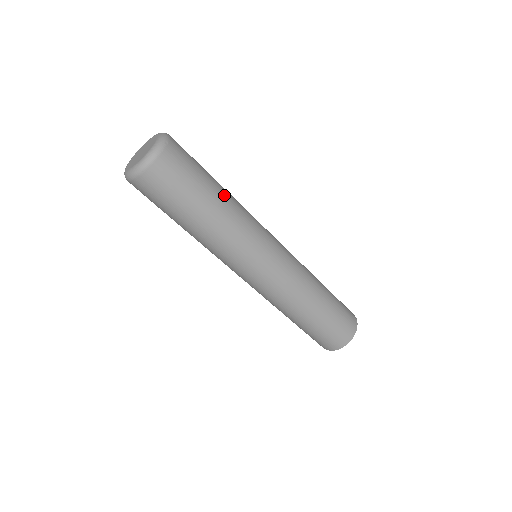
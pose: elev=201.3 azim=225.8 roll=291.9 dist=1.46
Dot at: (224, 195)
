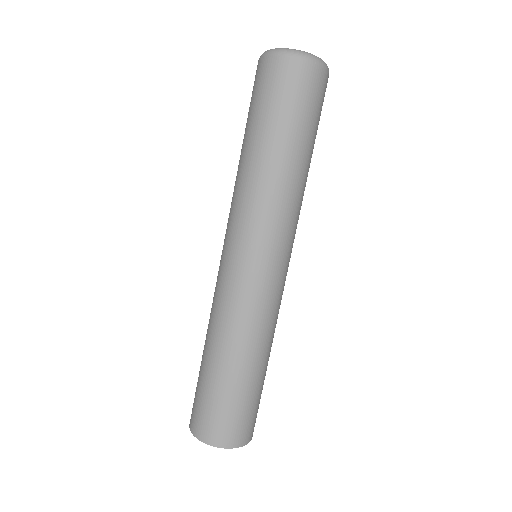
Dot at: occluded
